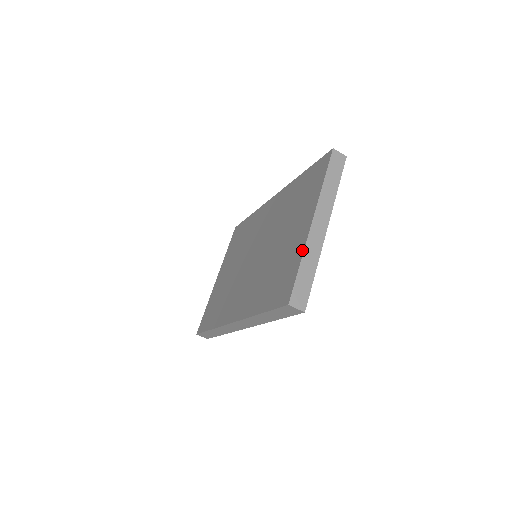
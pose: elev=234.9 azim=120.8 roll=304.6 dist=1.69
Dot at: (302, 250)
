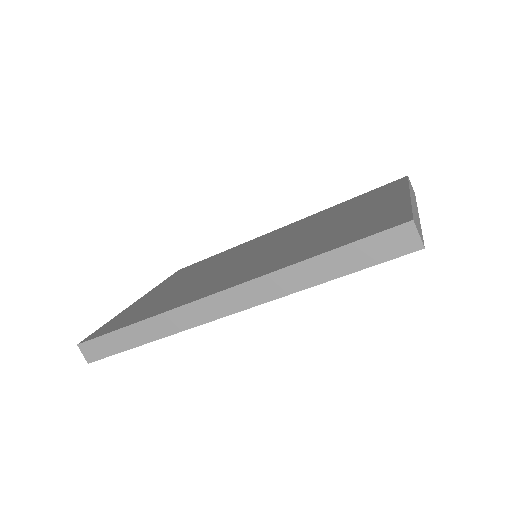
Dot at: (406, 201)
